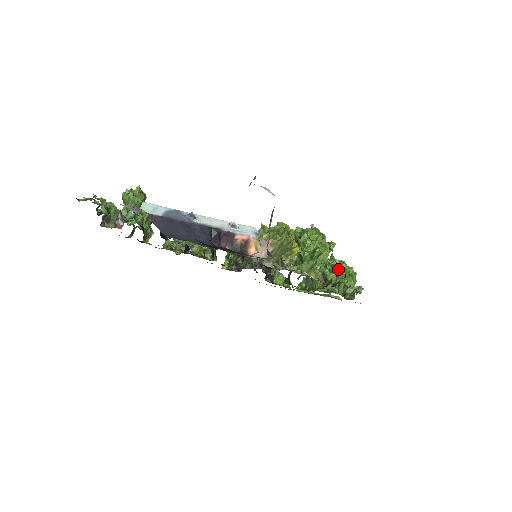
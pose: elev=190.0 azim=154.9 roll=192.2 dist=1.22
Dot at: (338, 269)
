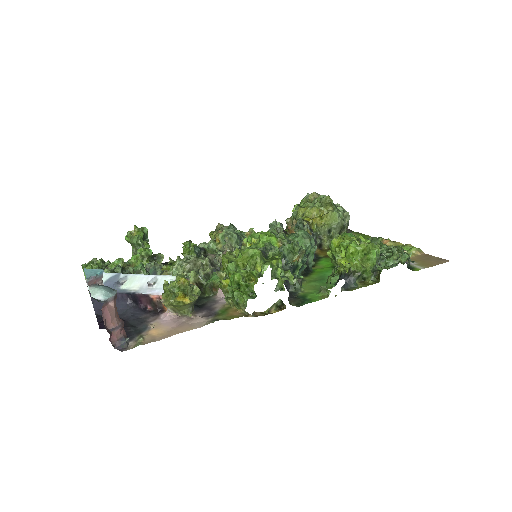
Dot at: (346, 252)
